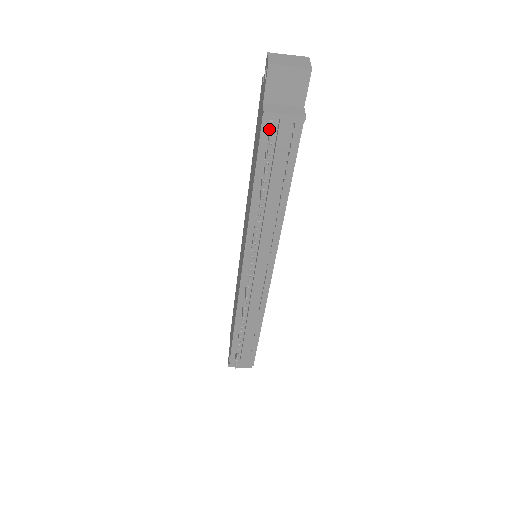
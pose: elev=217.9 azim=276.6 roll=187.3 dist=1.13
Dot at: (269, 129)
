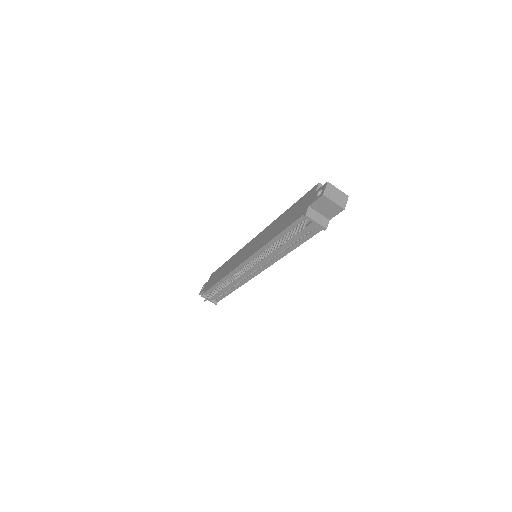
Dot at: (304, 220)
